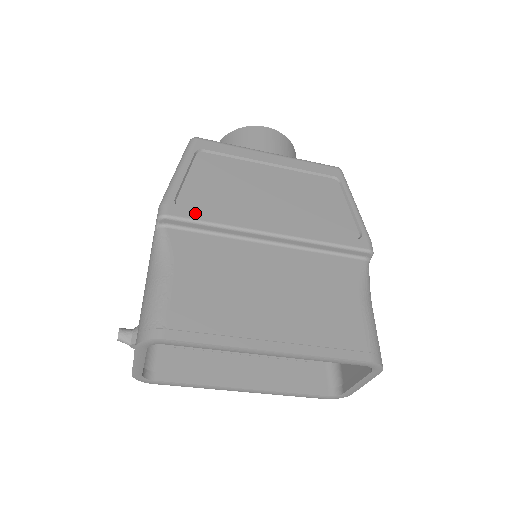
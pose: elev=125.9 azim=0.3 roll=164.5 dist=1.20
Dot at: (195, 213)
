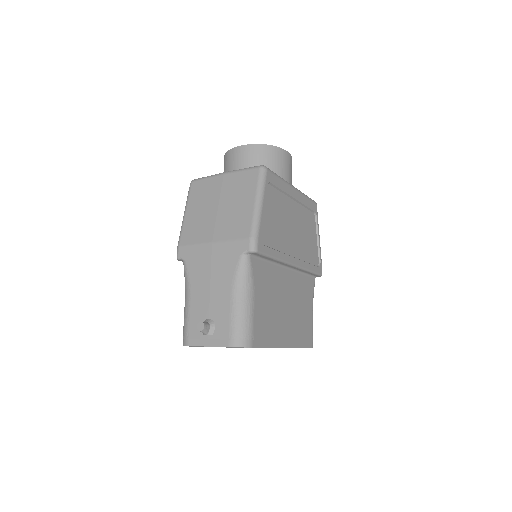
Dot at: (268, 249)
